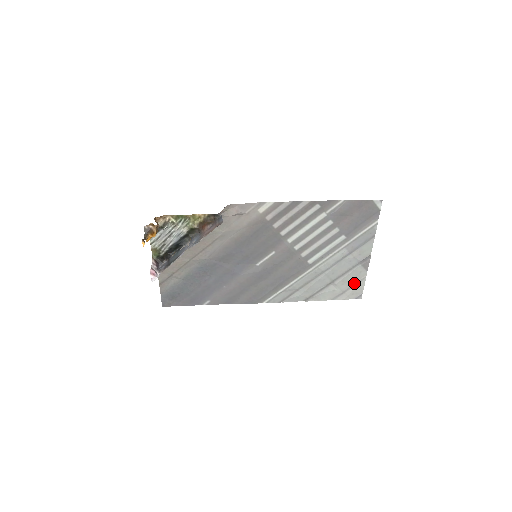
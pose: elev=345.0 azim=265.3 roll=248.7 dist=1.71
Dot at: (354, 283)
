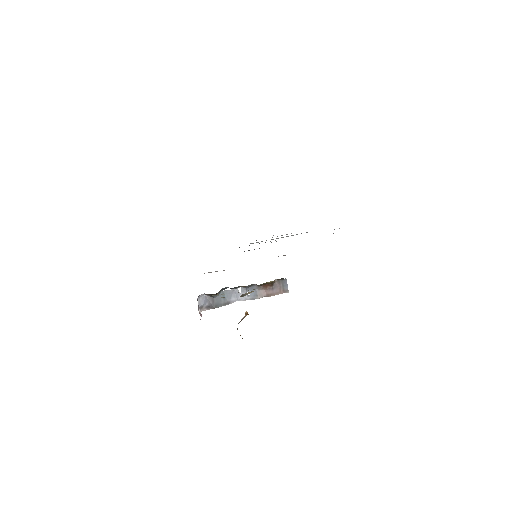
Dot at: (281, 235)
